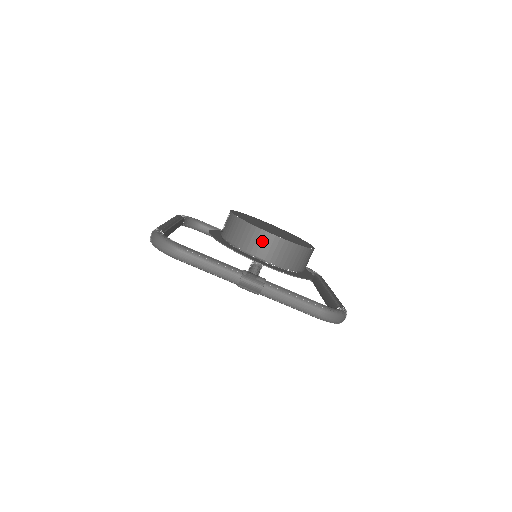
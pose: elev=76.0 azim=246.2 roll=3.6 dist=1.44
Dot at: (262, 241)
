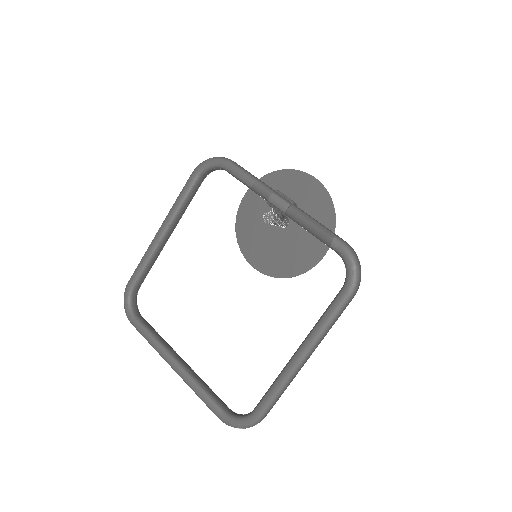
Dot at: occluded
